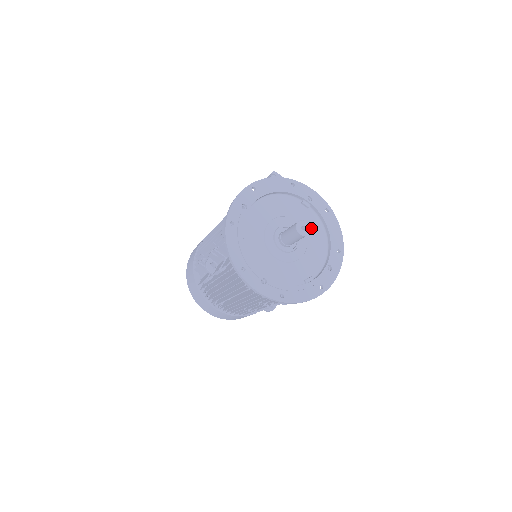
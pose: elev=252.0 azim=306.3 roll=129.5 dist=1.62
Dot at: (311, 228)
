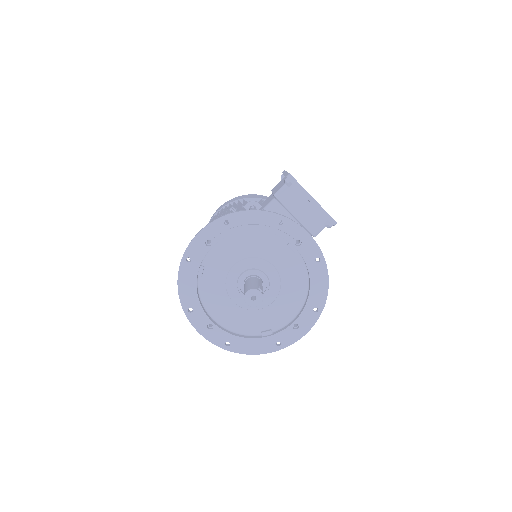
Dot at: (291, 276)
